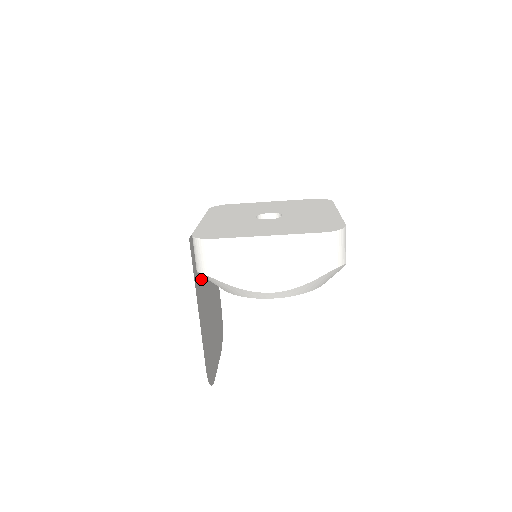
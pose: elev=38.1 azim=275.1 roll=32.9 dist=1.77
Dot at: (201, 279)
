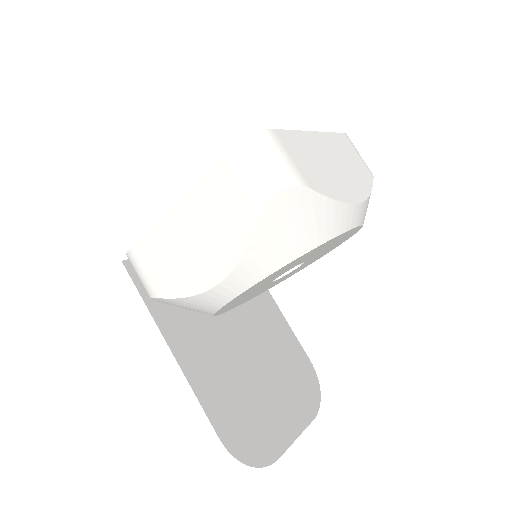
Dot at: (188, 312)
